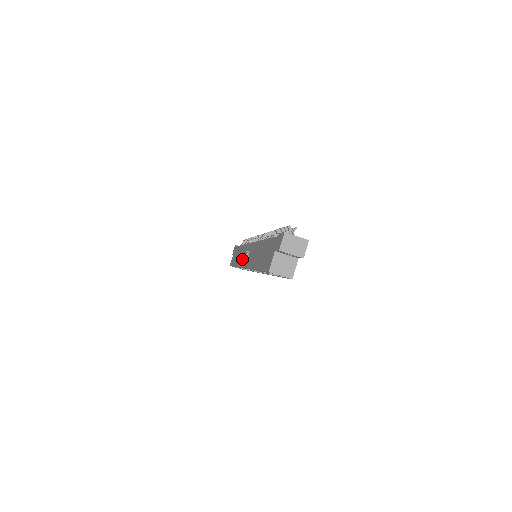
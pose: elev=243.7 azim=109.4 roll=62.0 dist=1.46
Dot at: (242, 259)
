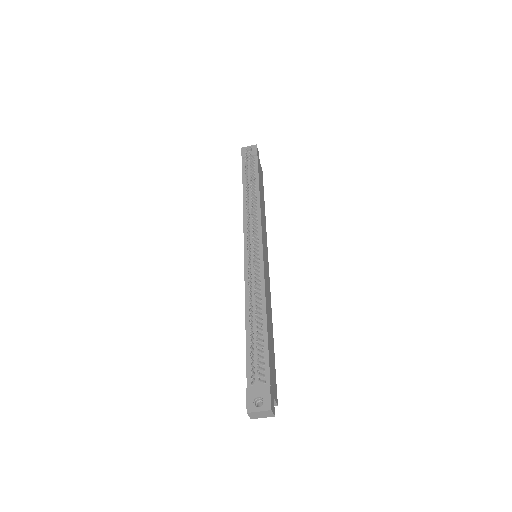
Dot at: occluded
